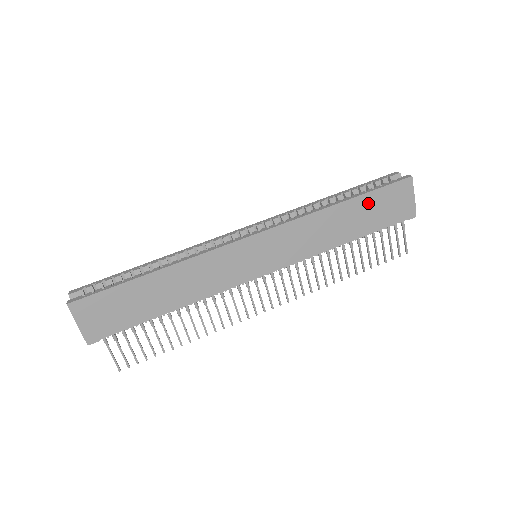
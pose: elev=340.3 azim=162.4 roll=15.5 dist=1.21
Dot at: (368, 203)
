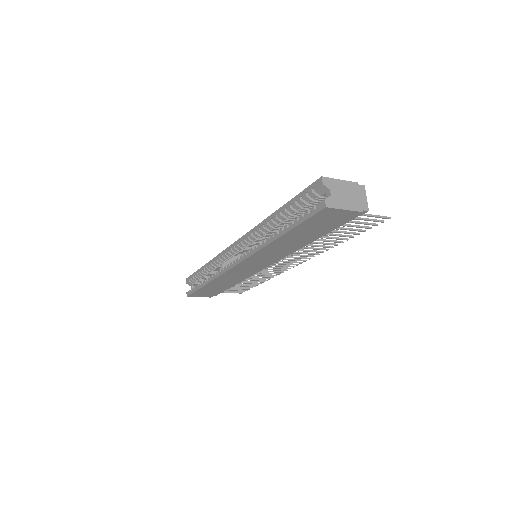
Dot at: (302, 230)
